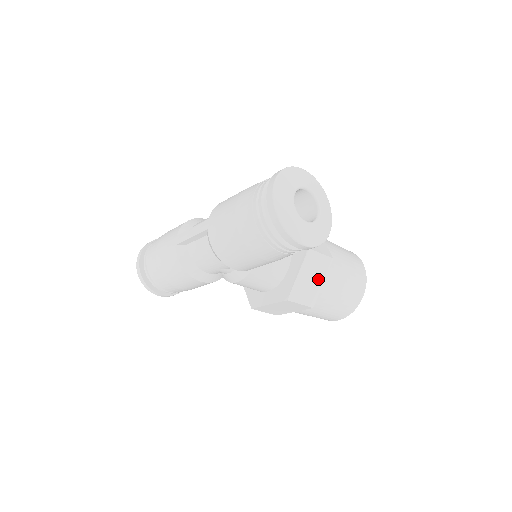
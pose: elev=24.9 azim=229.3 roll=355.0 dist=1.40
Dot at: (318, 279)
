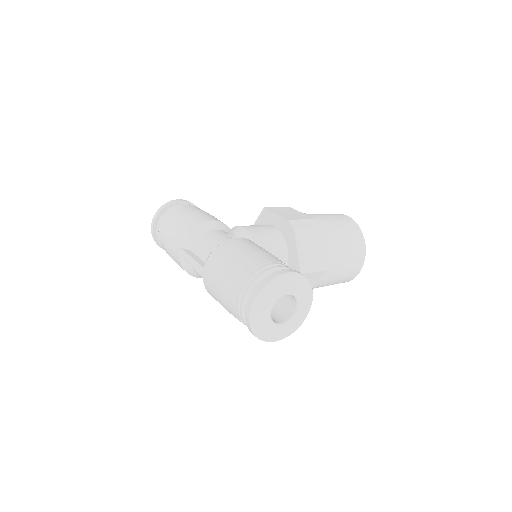
Dot at: occluded
